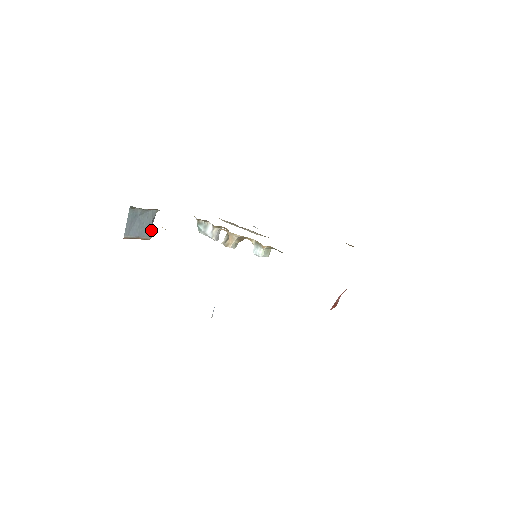
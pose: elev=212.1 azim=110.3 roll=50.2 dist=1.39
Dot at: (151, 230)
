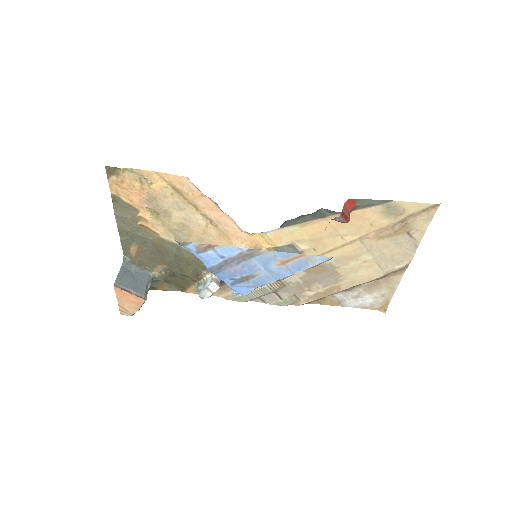
Dot at: (146, 293)
